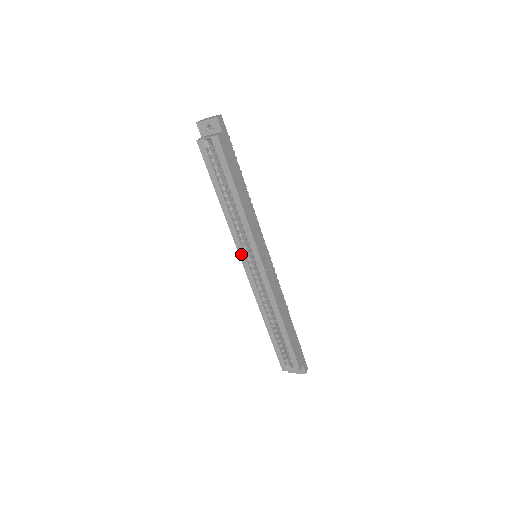
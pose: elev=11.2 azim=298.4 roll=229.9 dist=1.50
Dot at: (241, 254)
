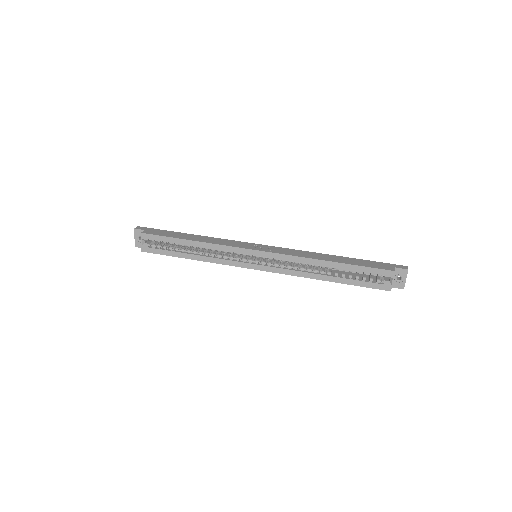
Dot at: (243, 266)
